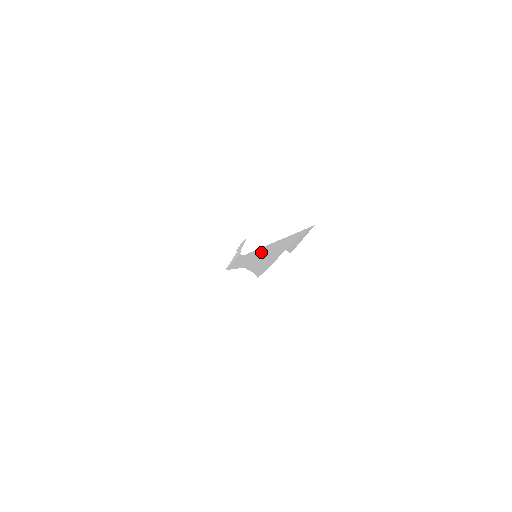
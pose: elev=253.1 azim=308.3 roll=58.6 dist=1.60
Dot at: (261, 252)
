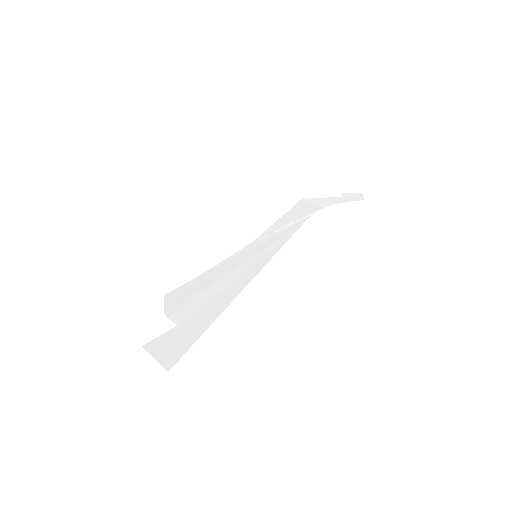
Dot at: (253, 264)
